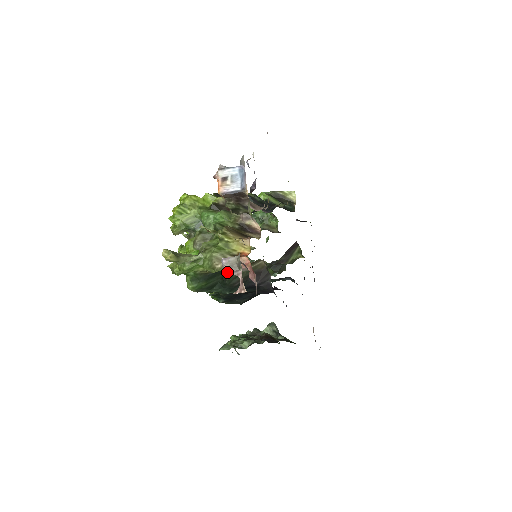
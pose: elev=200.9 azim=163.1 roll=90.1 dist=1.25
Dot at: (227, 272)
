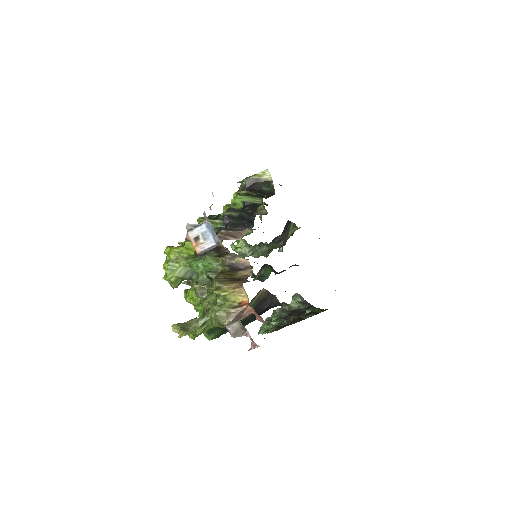
Dot at: (235, 337)
